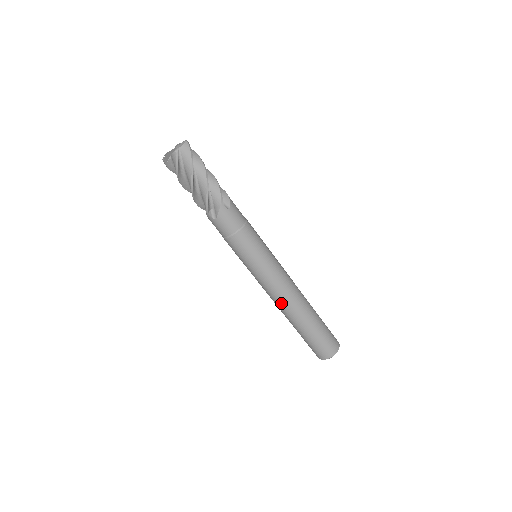
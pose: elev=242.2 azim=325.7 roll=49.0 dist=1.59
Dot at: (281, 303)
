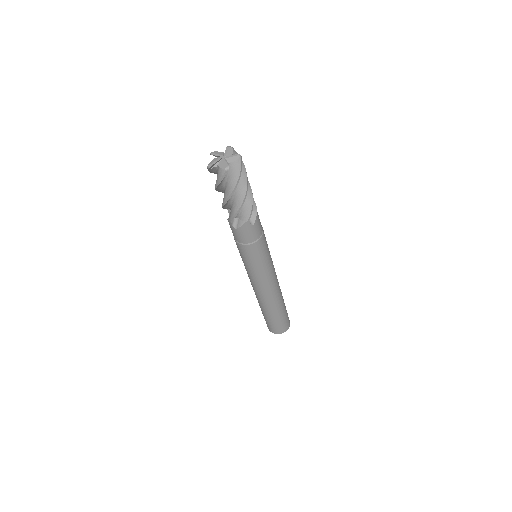
Dot at: (259, 295)
